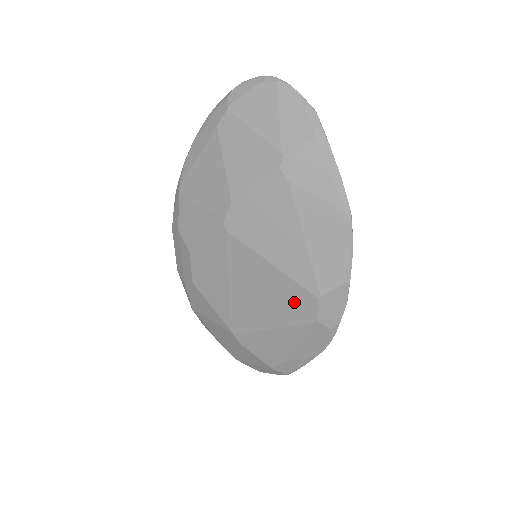
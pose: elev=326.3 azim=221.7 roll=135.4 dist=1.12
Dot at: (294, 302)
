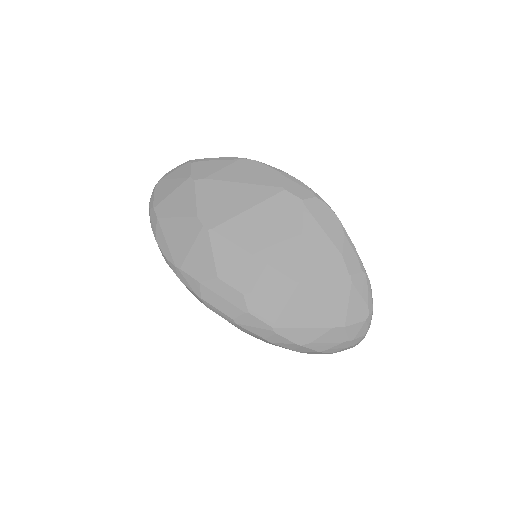
Dot at: (282, 209)
